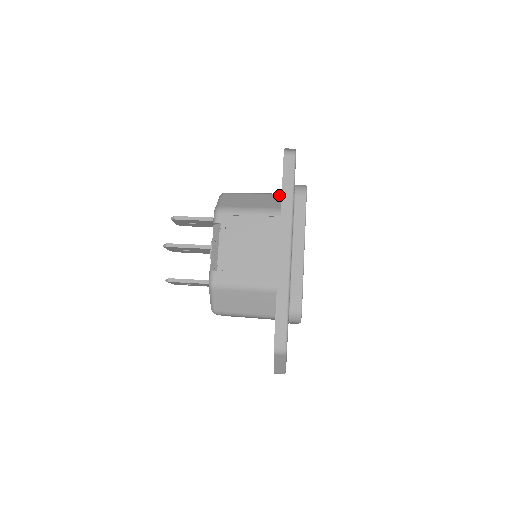
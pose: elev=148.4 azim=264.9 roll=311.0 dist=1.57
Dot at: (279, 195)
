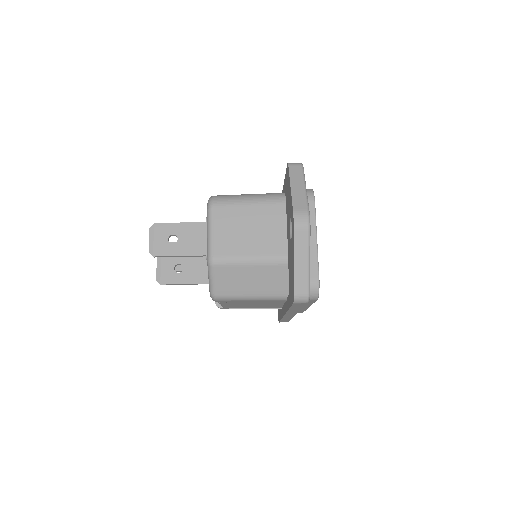
Dot at: (284, 267)
